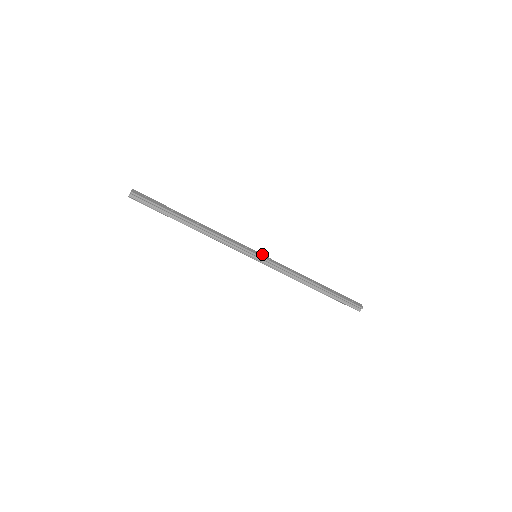
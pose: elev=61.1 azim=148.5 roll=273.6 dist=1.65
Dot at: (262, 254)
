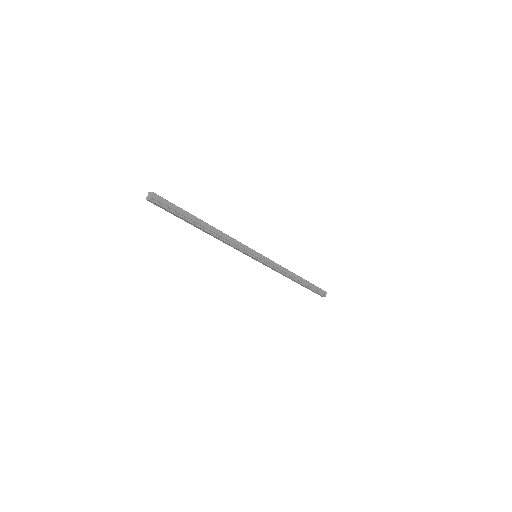
Dot at: occluded
